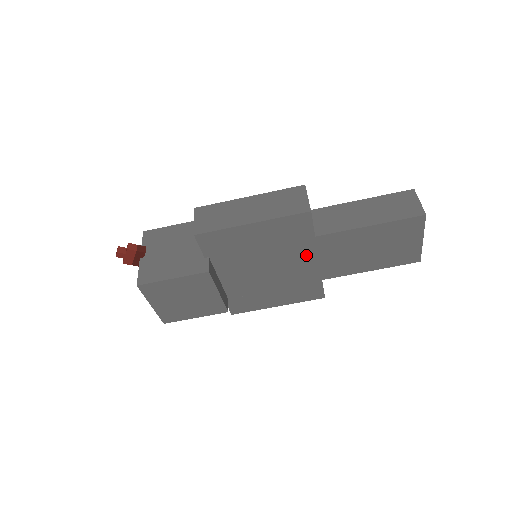
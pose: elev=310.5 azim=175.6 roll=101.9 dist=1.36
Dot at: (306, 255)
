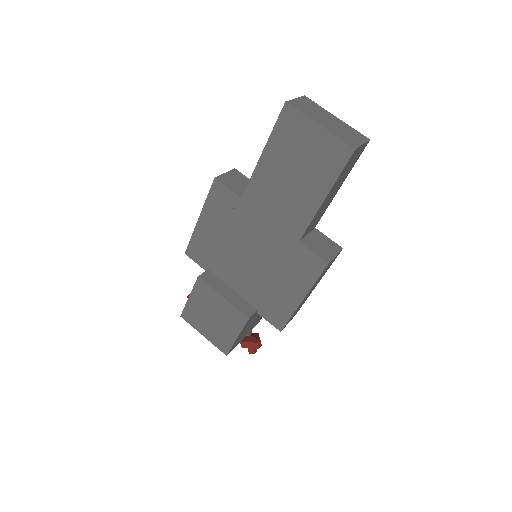
Dot at: (257, 222)
